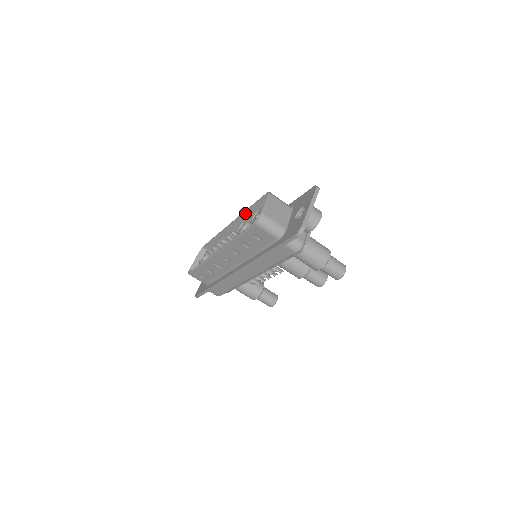
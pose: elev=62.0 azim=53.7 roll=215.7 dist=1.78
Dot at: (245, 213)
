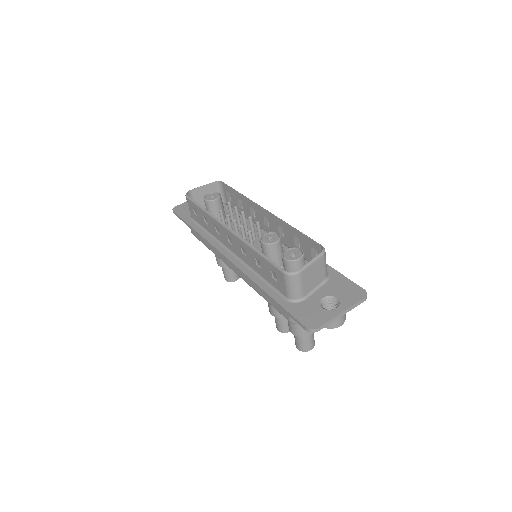
Dot at: (286, 224)
